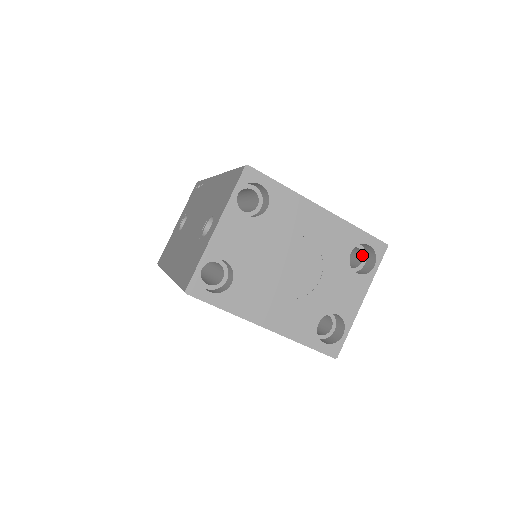
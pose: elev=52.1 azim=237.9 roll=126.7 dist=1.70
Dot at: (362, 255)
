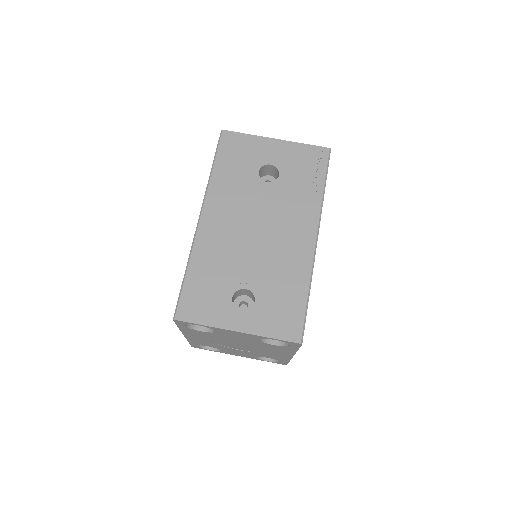
Dot at: occluded
